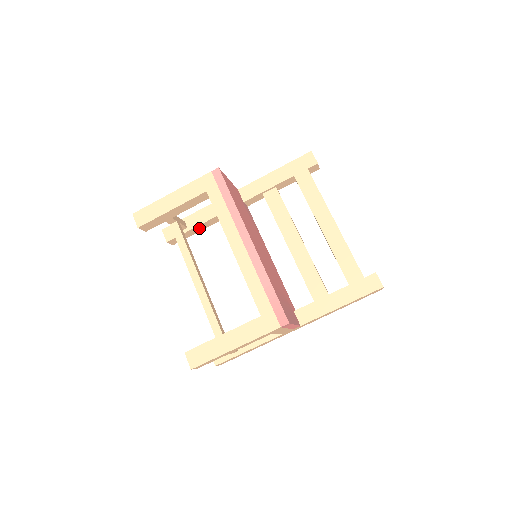
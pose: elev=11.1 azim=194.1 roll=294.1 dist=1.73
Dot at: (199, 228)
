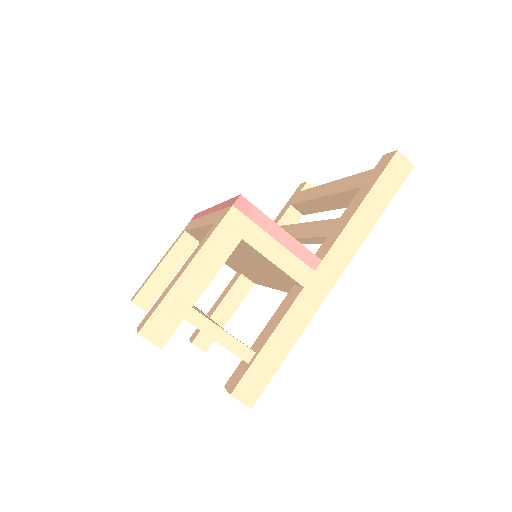
Dot at: (224, 313)
